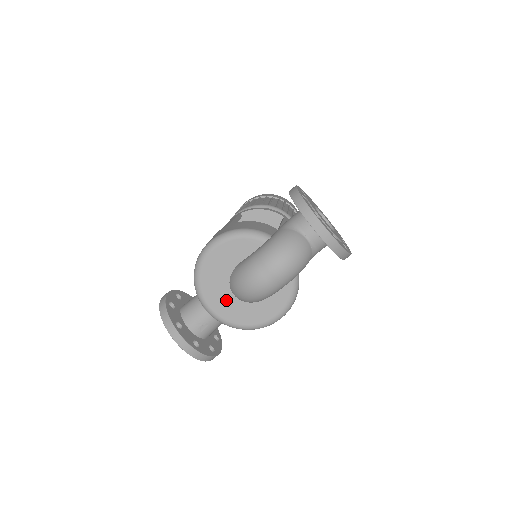
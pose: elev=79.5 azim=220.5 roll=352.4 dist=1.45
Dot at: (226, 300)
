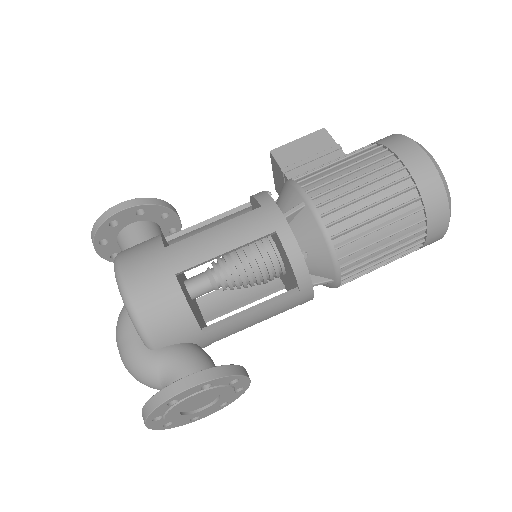
Dot at: occluded
